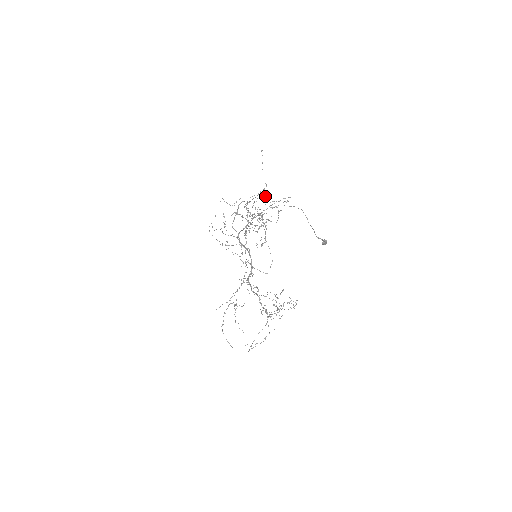
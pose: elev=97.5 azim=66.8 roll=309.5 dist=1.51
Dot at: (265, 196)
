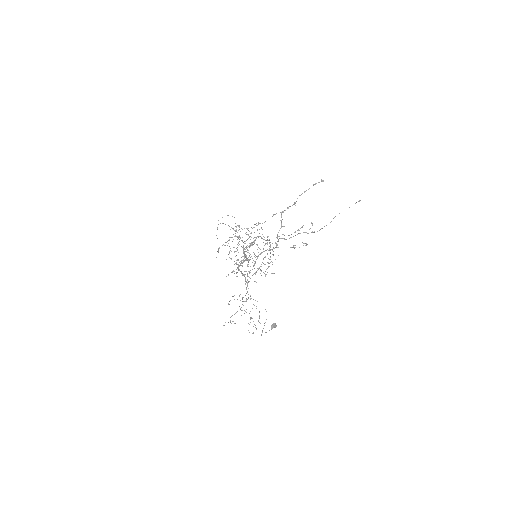
Dot at: (299, 247)
